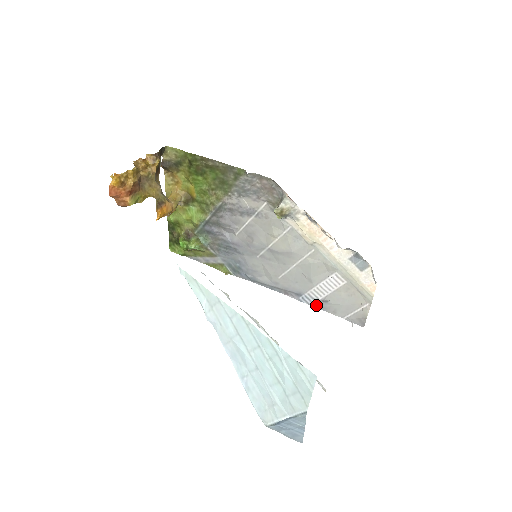
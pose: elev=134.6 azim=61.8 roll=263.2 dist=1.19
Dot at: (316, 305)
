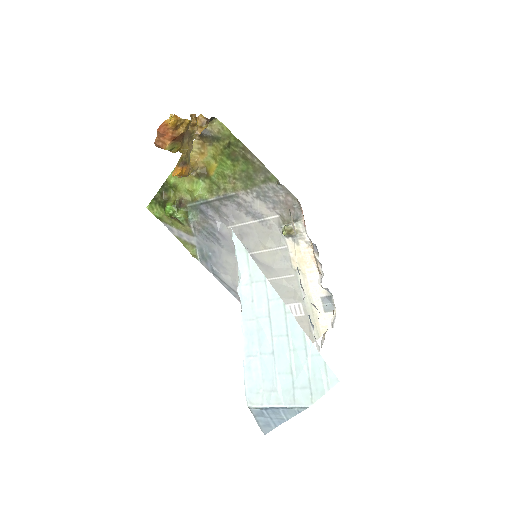
Dot at: occluded
